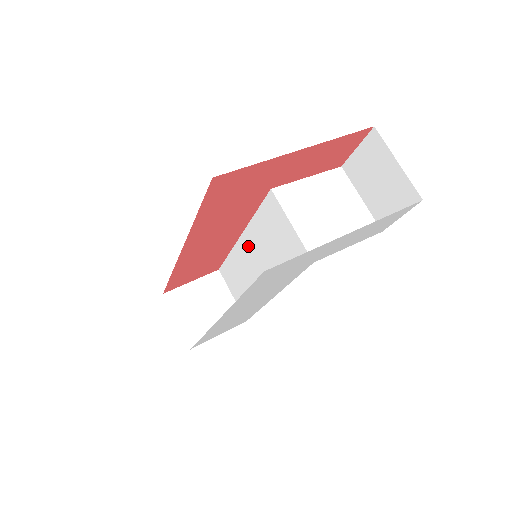
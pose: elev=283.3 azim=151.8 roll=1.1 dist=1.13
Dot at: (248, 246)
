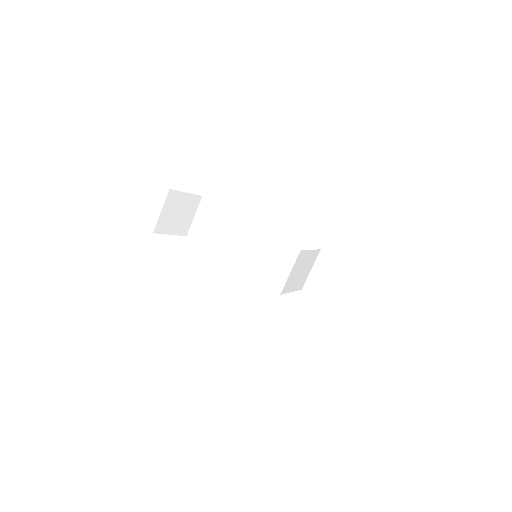
Dot at: (248, 232)
